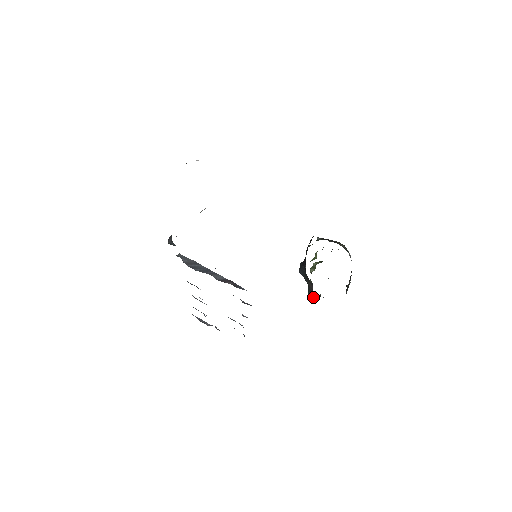
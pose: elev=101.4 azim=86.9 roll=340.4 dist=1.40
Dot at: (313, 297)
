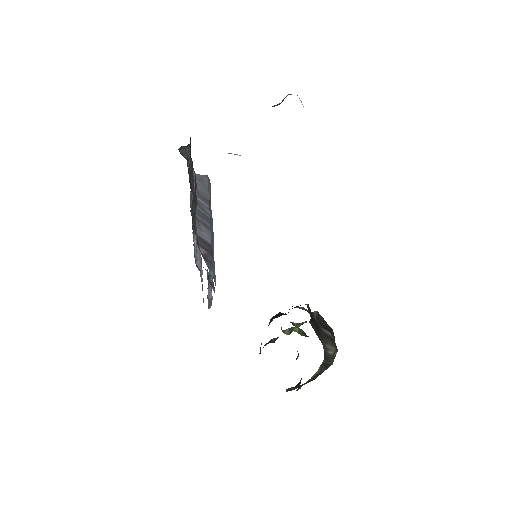
Dot at: occluded
